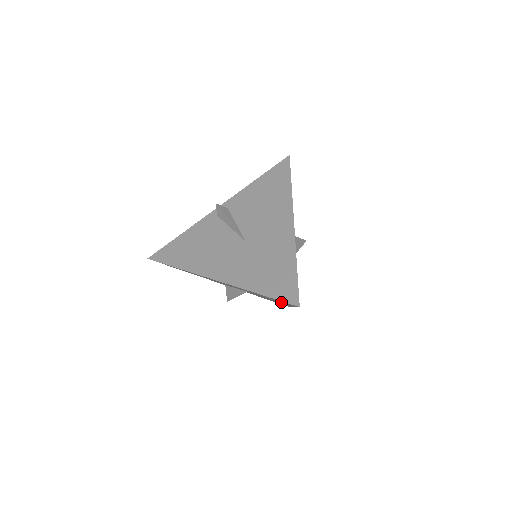
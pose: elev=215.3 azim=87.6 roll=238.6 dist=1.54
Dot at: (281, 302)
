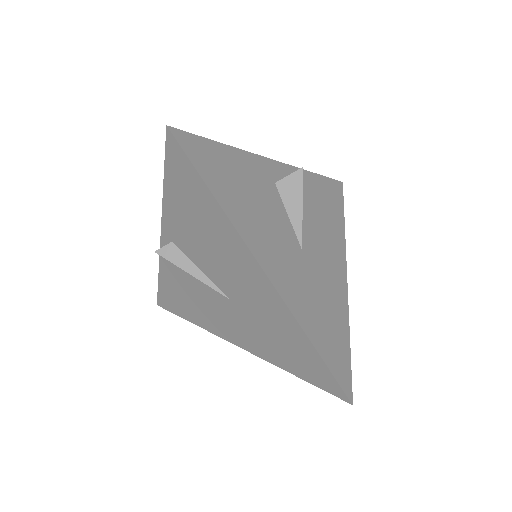
Dot at: occluded
